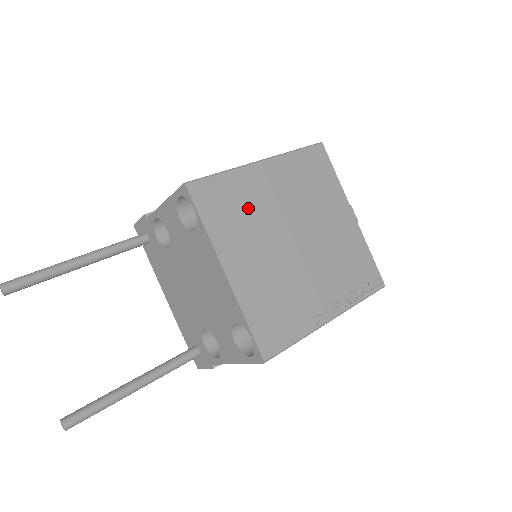
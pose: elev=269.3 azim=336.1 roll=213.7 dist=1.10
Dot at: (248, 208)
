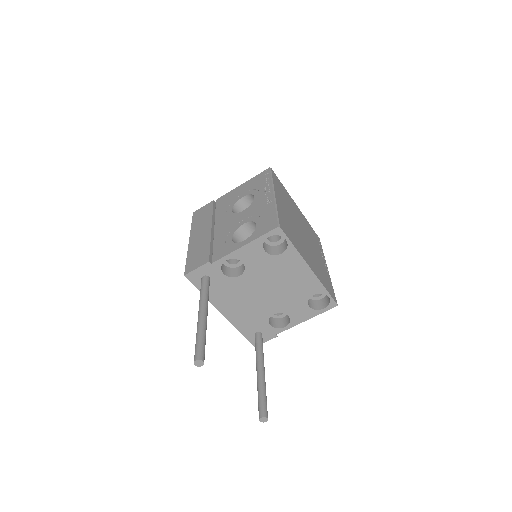
Dot at: (291, 226)
